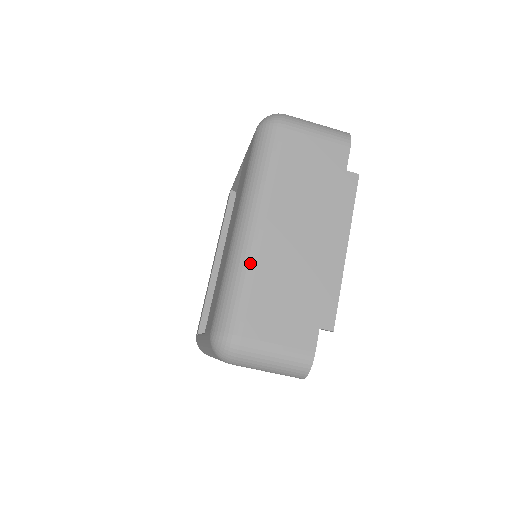
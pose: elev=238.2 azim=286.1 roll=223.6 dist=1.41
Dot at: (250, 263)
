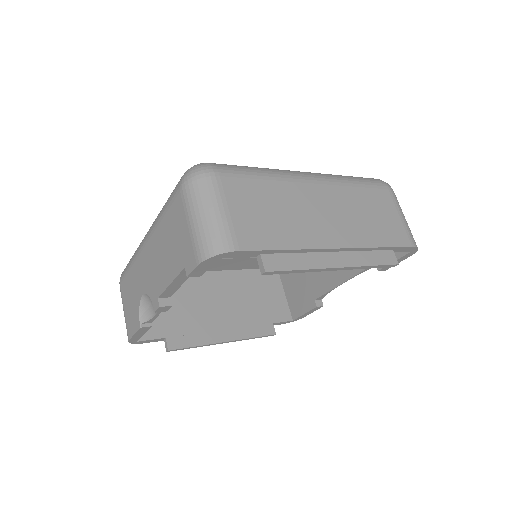
Dot at: (282, 176)
